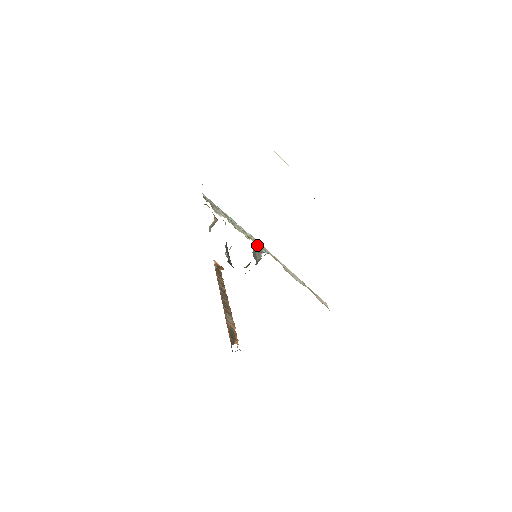
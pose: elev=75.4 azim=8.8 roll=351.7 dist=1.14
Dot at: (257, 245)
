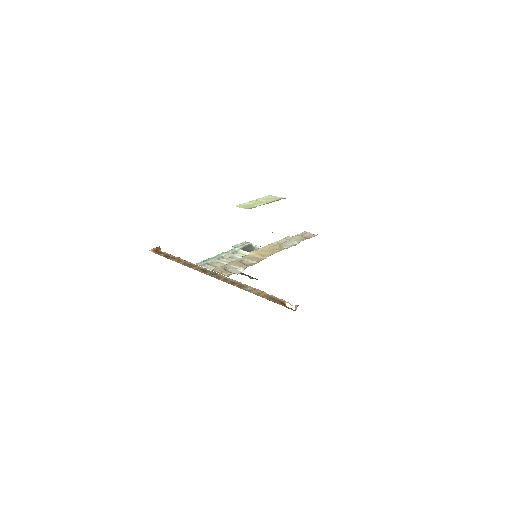
Dot at: occluded
